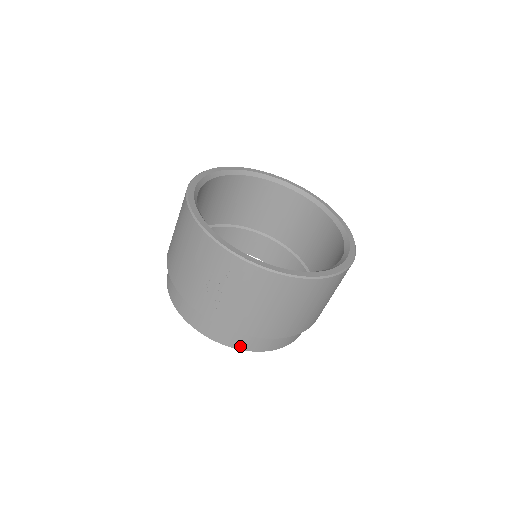
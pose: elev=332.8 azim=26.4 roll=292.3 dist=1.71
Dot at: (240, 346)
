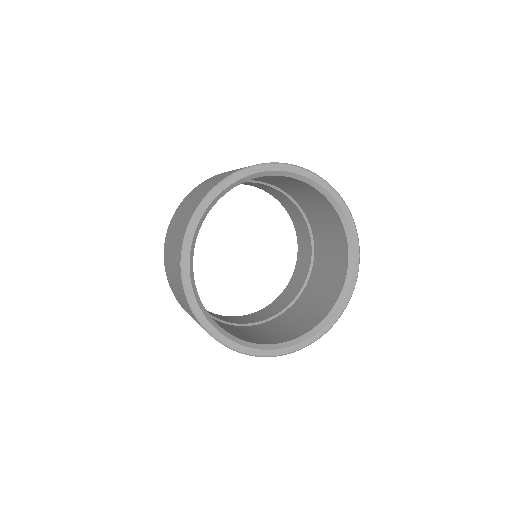
Dot at: occluded
